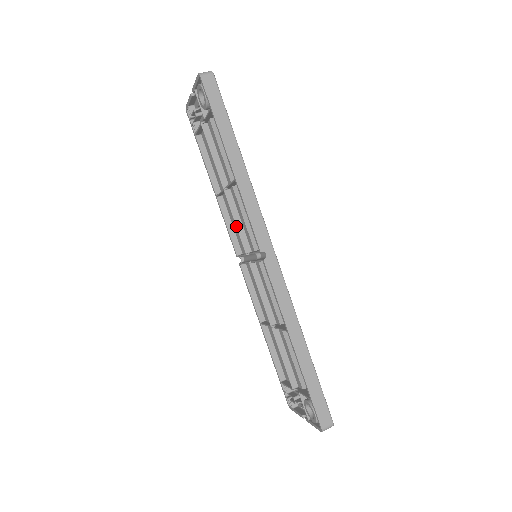
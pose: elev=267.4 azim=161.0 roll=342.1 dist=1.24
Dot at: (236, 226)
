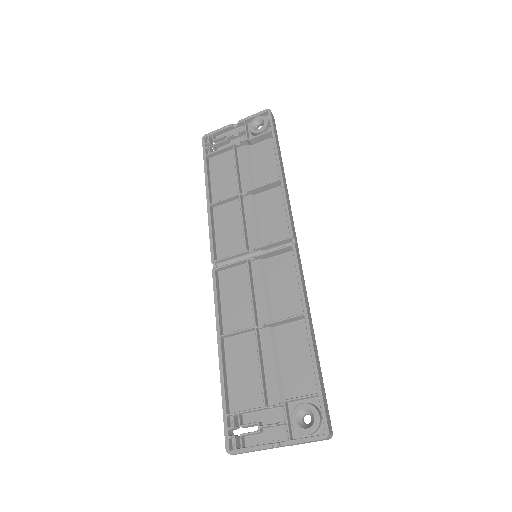
Dot at: (243, 224)
